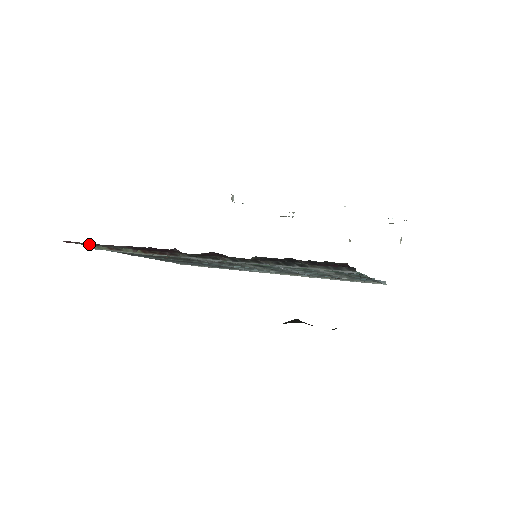
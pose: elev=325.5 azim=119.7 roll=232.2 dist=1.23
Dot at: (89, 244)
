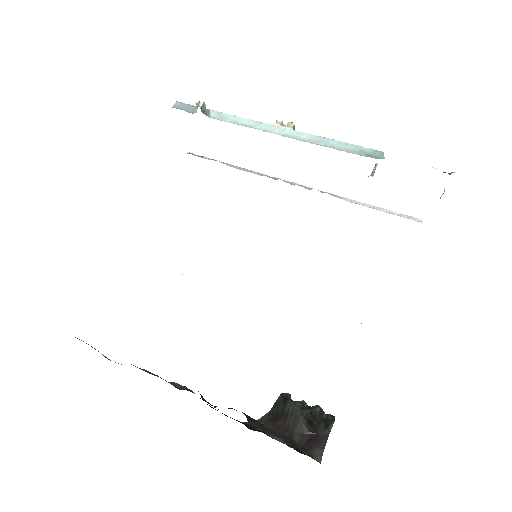
Dot at: occluded
